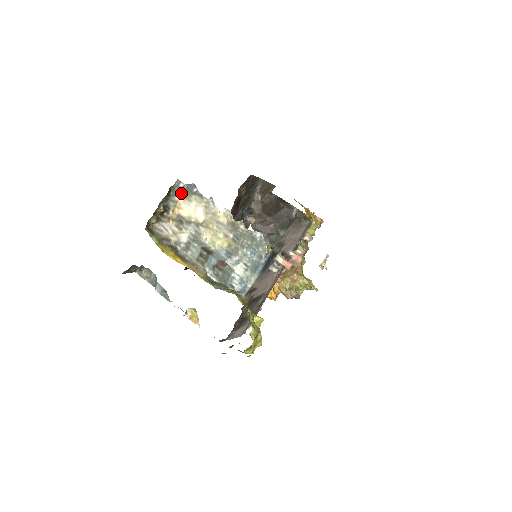
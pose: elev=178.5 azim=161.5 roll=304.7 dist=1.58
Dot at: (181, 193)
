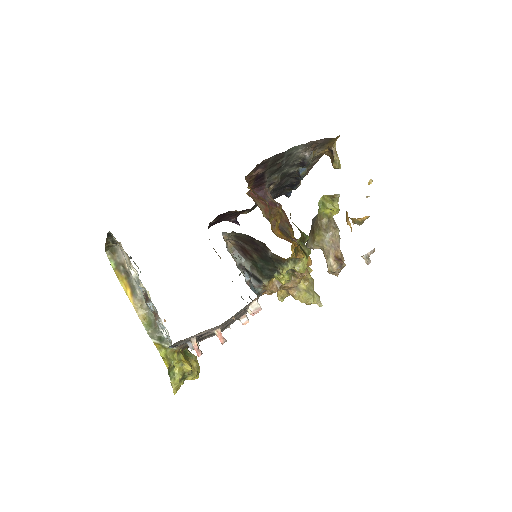
Dot at: occluded
